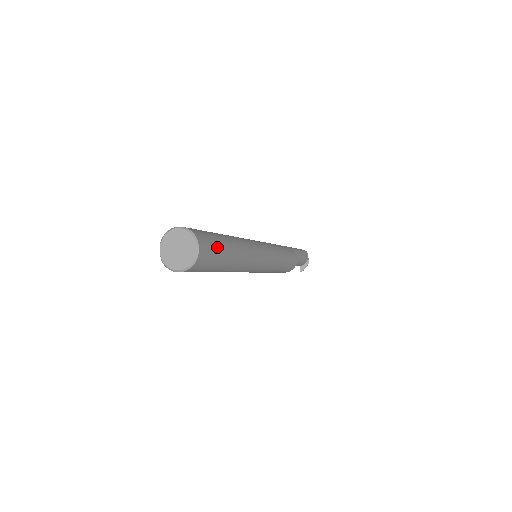
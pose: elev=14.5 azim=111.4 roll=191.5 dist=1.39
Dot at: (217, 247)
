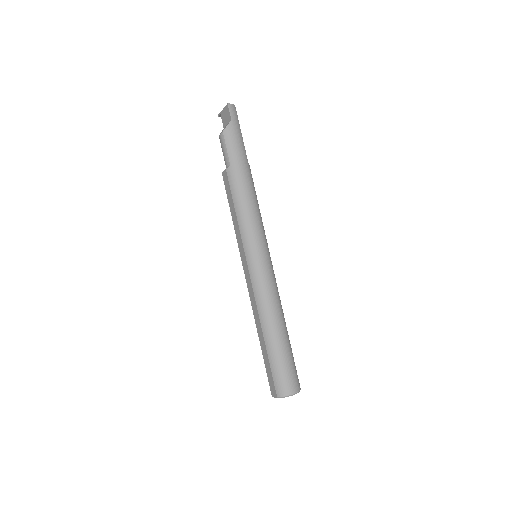
Dot at: occluded
